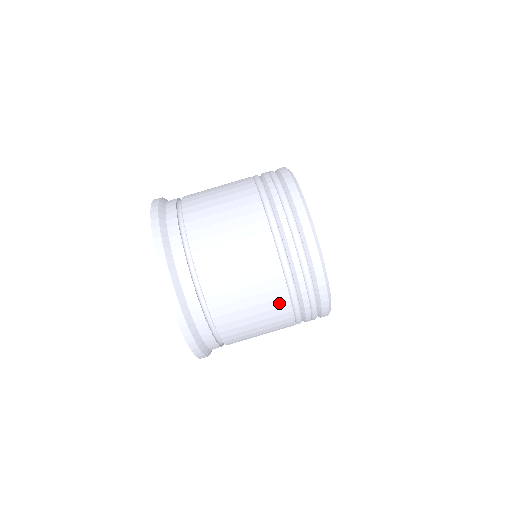
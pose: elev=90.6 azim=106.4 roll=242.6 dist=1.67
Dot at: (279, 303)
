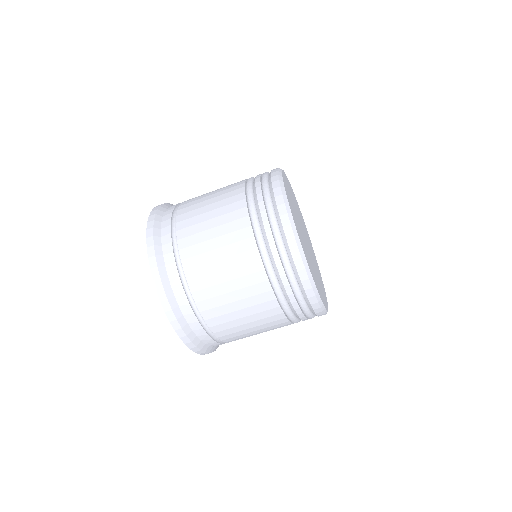
Dot at: (271, 313)
